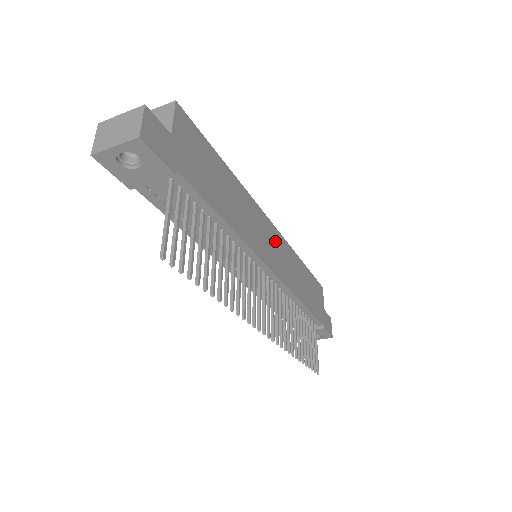
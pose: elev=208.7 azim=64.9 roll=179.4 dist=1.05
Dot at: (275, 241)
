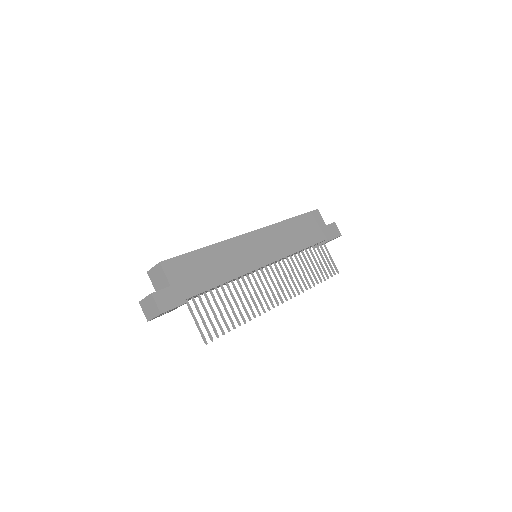
Dot at: (262, 240)
